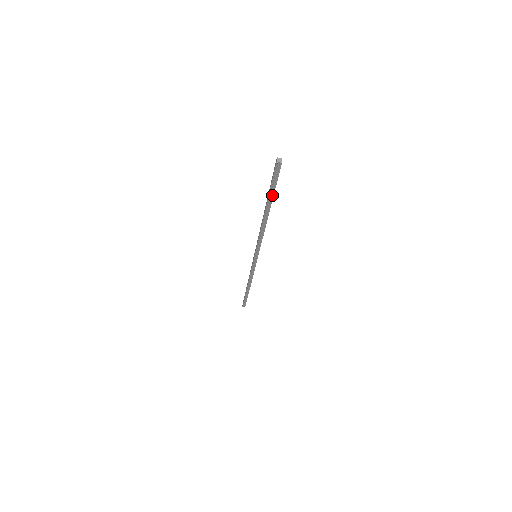
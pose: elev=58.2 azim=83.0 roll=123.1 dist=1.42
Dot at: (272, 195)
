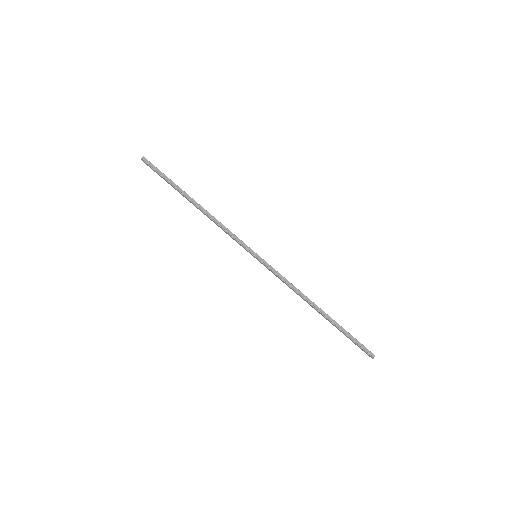
Dot at: (172, 182)
